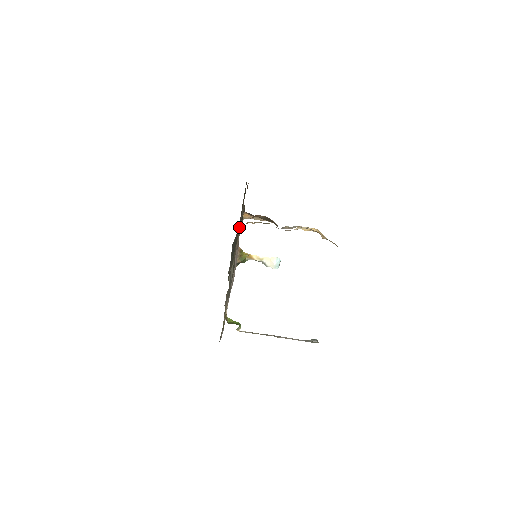
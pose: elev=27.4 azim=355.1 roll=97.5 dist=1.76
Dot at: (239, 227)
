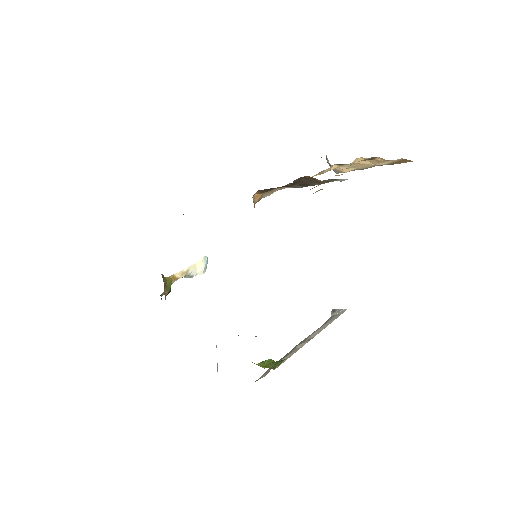
Dot at: occluded
